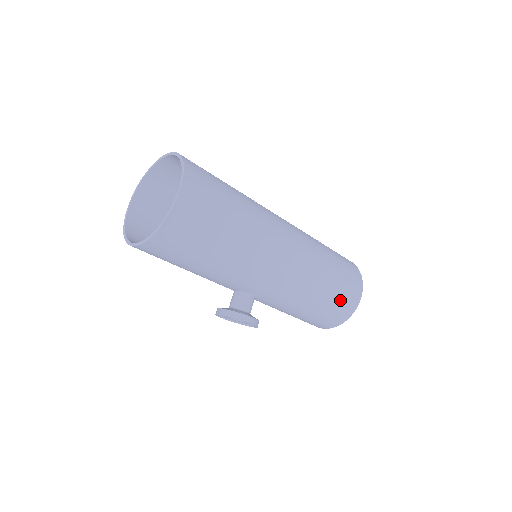
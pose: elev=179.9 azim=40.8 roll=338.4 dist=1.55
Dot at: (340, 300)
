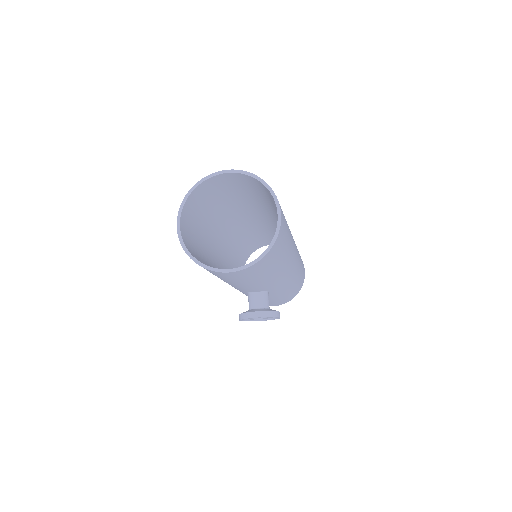
Dot at: (301, 279)
